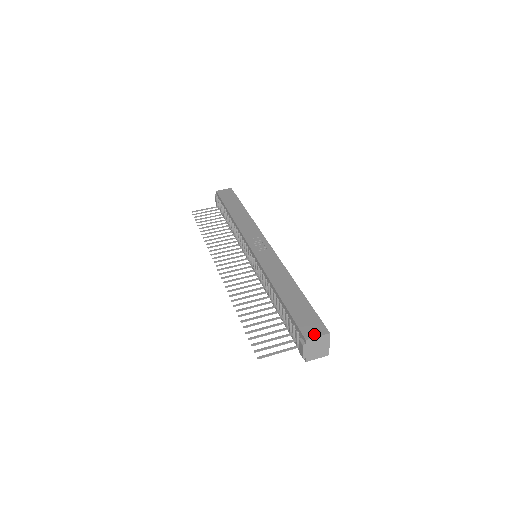
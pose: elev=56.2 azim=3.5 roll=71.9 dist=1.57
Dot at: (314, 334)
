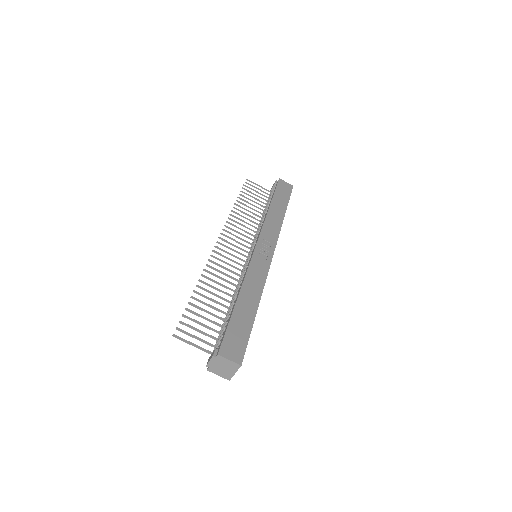
Dot at: (229, 355)
